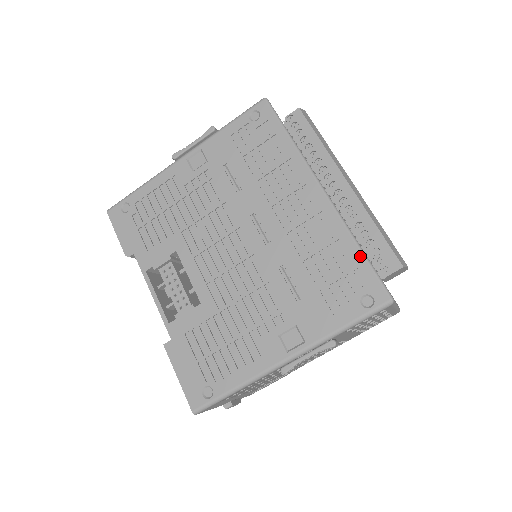
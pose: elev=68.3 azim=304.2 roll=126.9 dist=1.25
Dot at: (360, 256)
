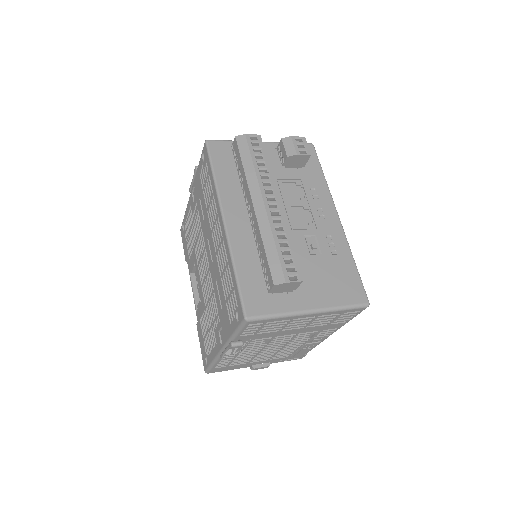
Dot at: (234, 279)
